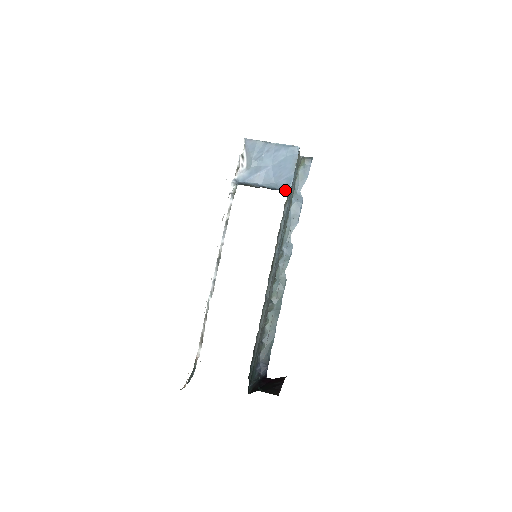
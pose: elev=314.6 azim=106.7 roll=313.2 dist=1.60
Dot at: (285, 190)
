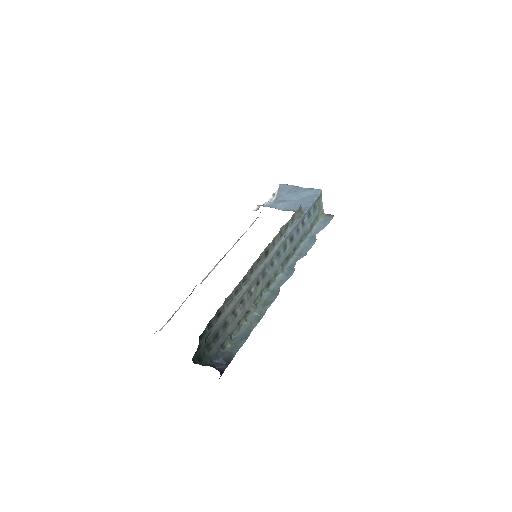
Dot at: occluded
